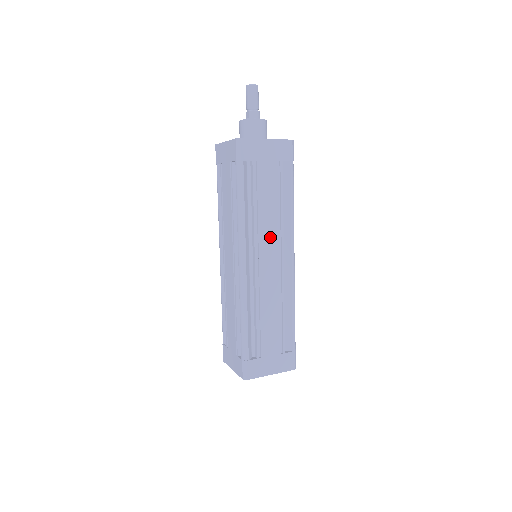
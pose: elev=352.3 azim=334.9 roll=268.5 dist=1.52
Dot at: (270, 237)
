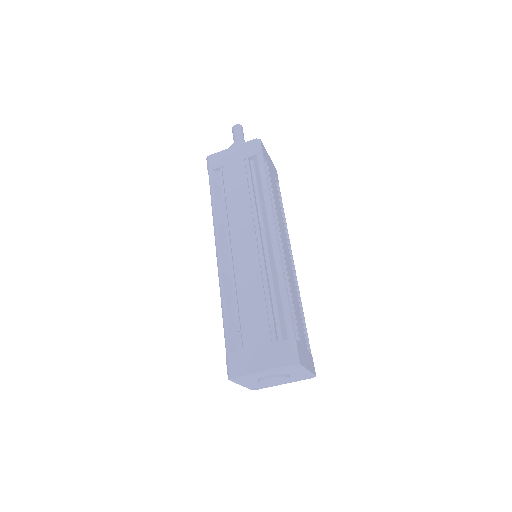
Dot at: (282, 228)
